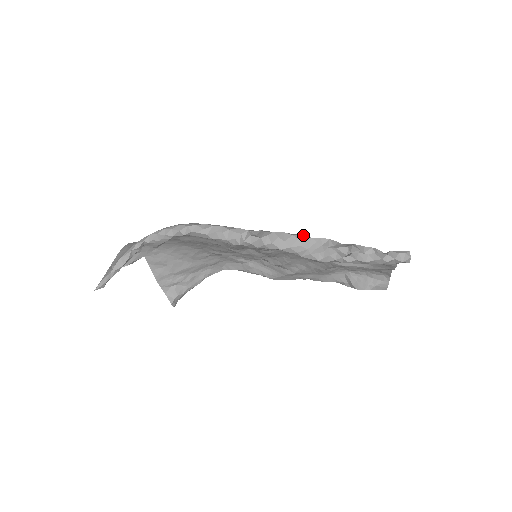
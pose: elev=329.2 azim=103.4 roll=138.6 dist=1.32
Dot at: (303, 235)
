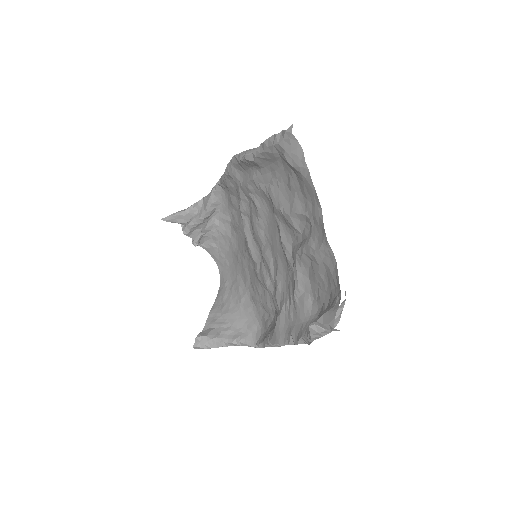
Dot at: occluded
